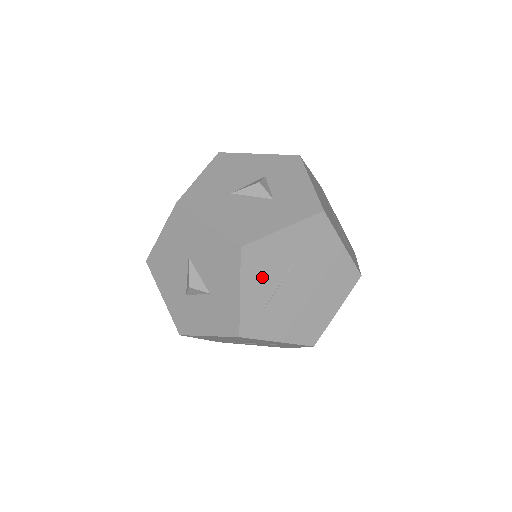
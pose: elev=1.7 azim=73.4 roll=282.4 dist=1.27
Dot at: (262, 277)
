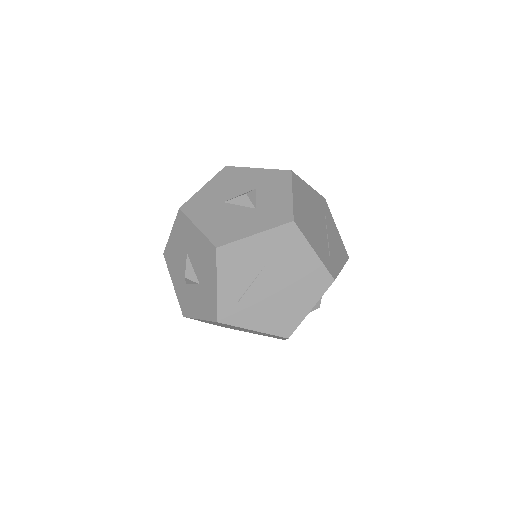
Dot at: (236, 274)
